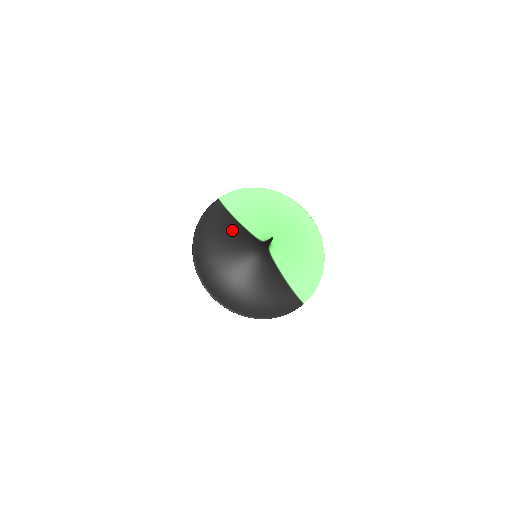
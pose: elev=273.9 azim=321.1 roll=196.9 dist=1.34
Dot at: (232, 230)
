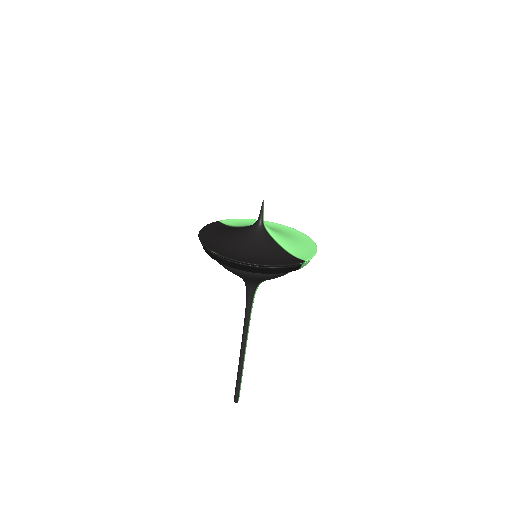
Dot at: (231, 229)
